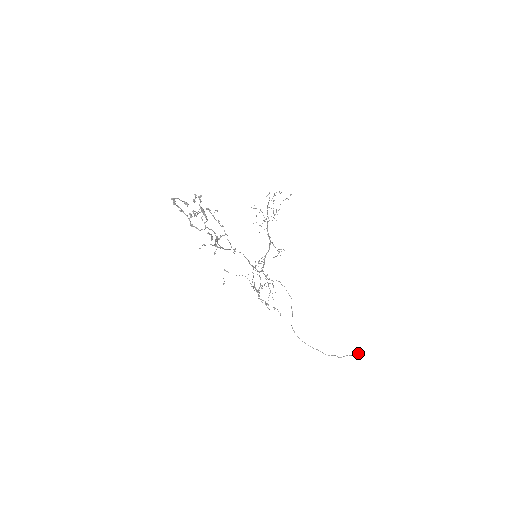
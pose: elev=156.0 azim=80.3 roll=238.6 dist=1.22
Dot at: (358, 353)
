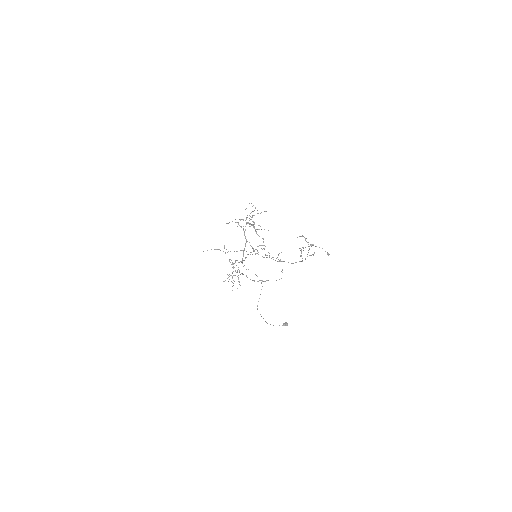
Dot at: (285, 325)
